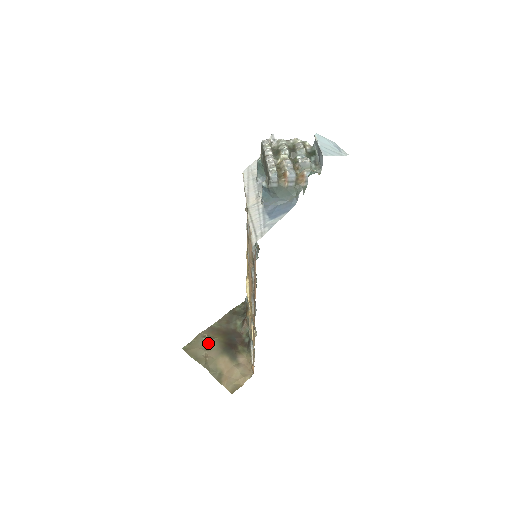
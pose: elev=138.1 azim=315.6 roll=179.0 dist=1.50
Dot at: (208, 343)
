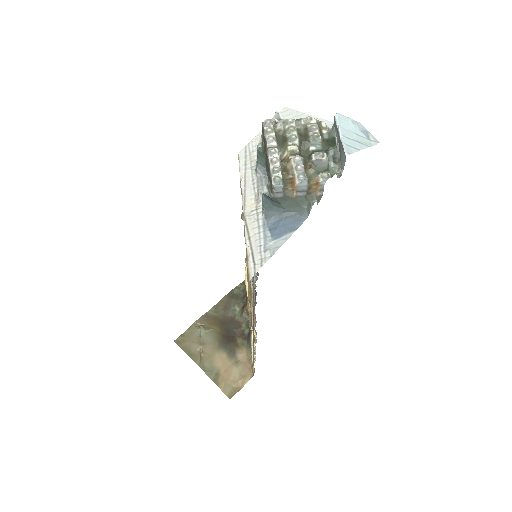
Dot at: (203, 335)
